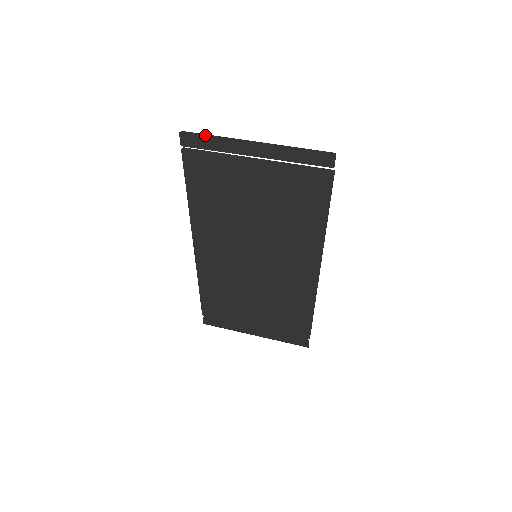
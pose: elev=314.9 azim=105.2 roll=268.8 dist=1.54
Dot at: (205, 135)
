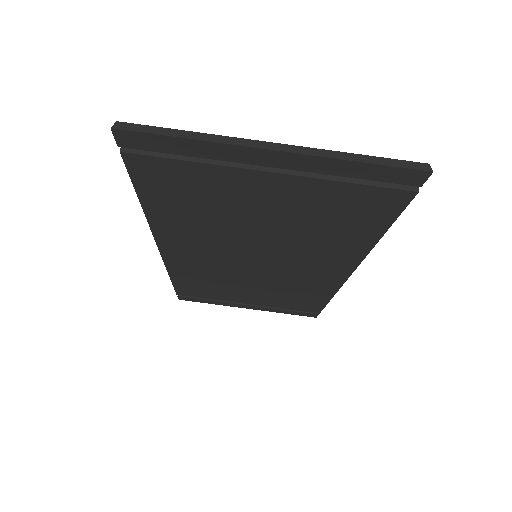
Dot at: (167, 133)
